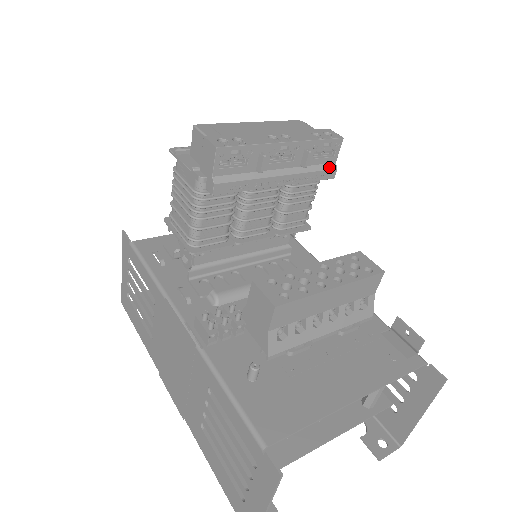
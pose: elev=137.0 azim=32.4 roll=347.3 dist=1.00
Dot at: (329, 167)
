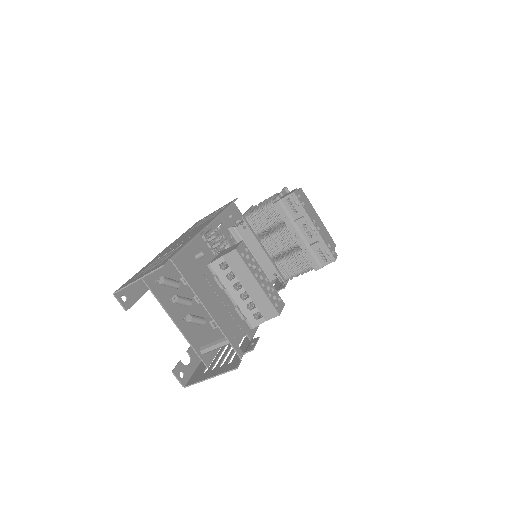
Dot at: (319, 263)
